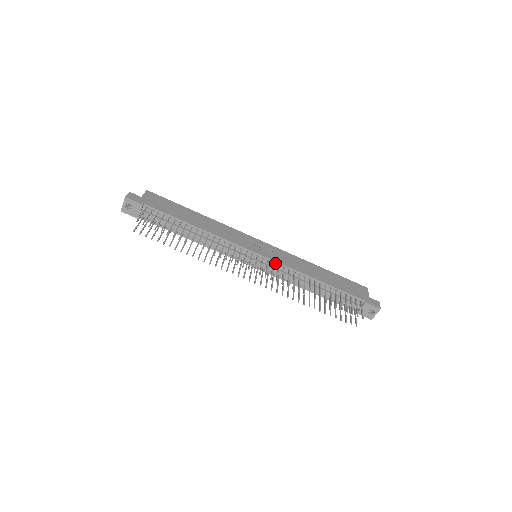
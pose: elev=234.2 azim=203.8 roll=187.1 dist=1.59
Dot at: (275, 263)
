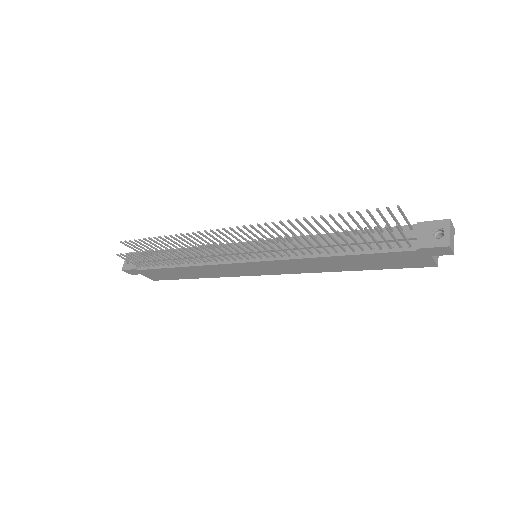
Dot at: occluded
